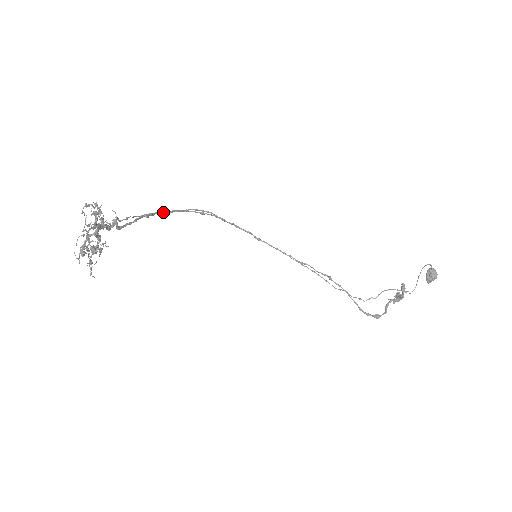
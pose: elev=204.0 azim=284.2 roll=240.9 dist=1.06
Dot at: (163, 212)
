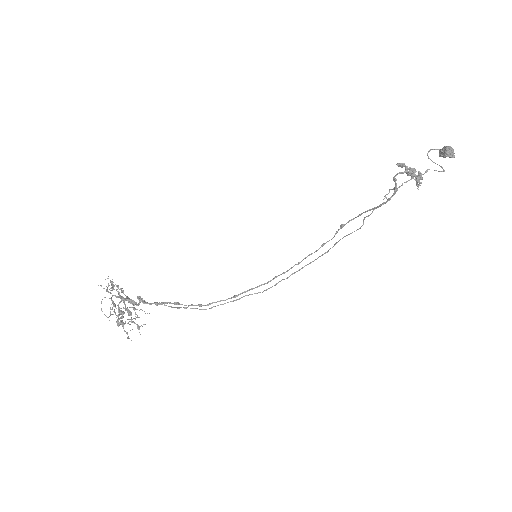
Dot at: (197, 305)
